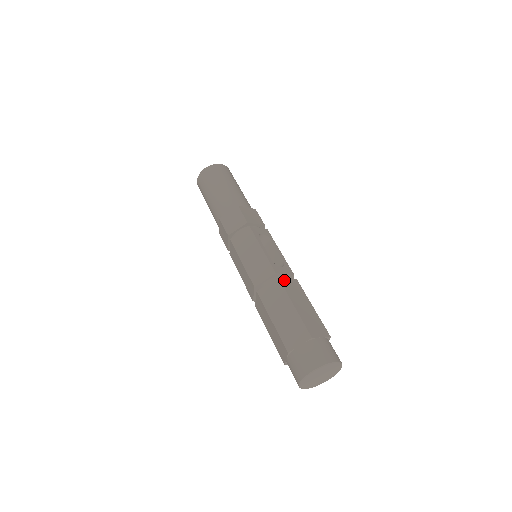
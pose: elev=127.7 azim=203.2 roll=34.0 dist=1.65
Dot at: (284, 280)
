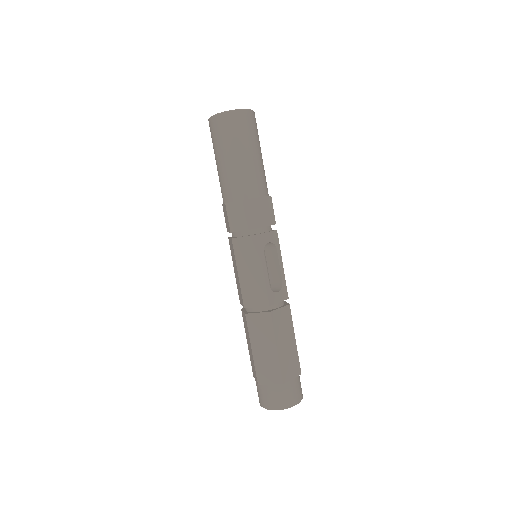
Dot at: (276, 313)
